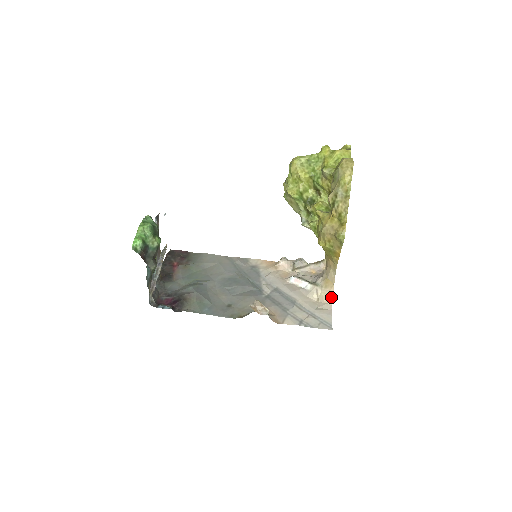
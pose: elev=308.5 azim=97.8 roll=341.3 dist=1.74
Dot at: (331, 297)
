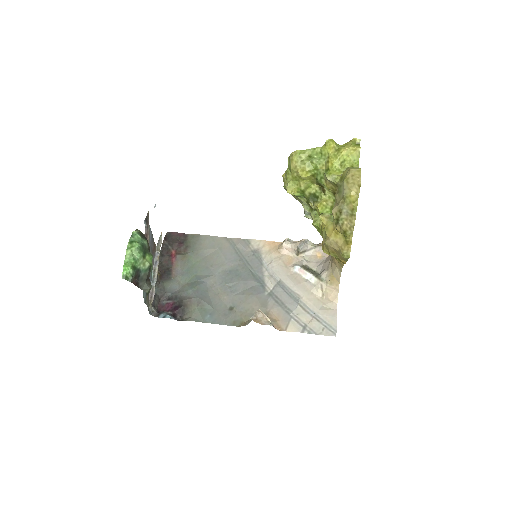
Dot at: (336, 295)
